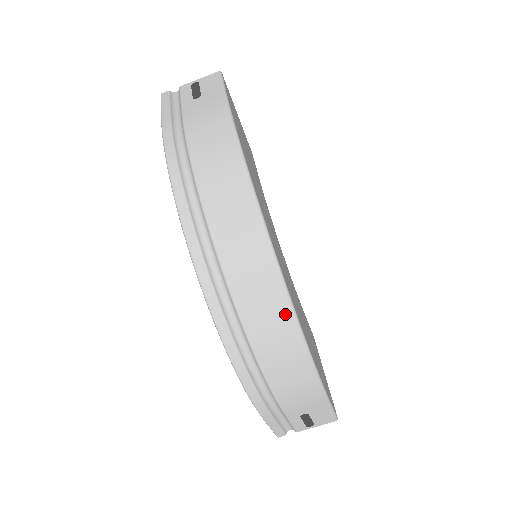
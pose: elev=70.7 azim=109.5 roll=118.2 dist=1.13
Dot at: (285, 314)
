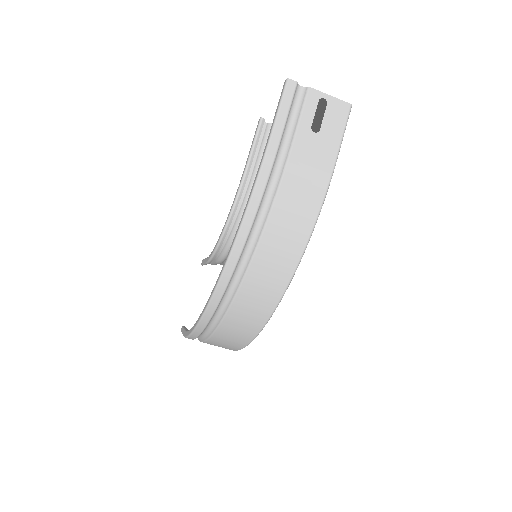
Dot at: (250, 335)
